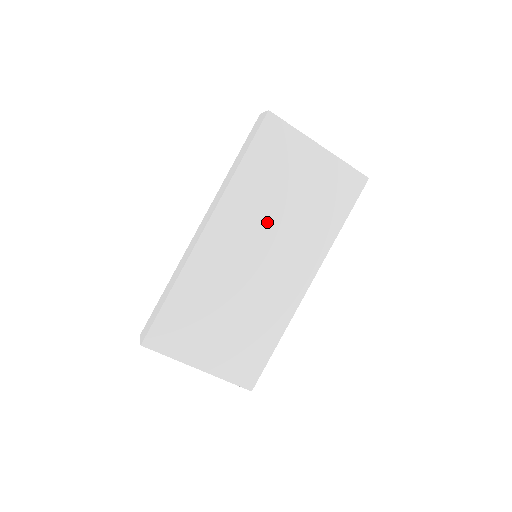
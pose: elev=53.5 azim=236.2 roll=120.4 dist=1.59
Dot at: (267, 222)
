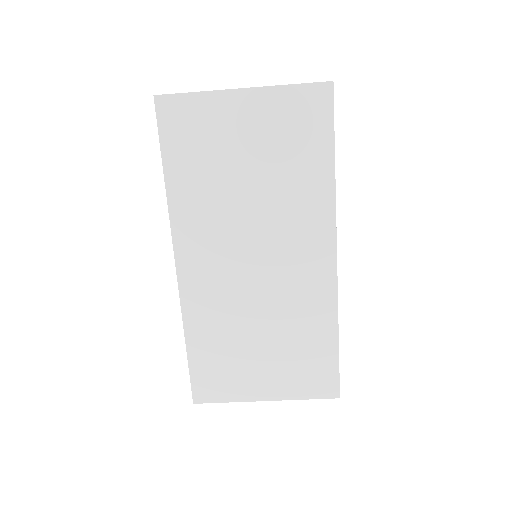
Dot at: (237, 218)
